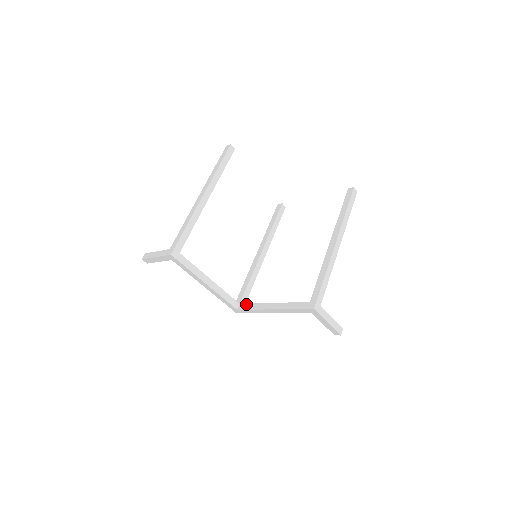
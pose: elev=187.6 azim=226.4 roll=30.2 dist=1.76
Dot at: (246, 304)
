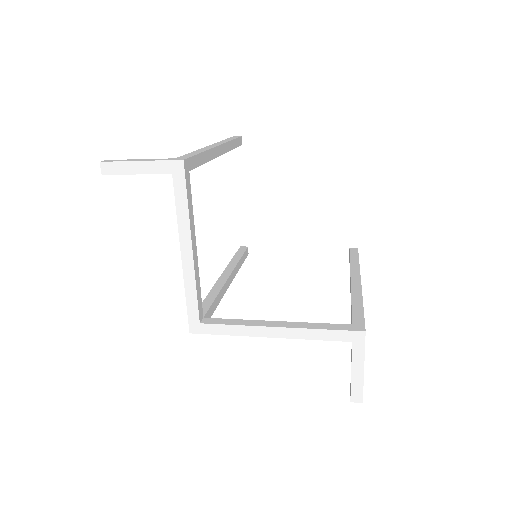
Dot at: (219, 318)
